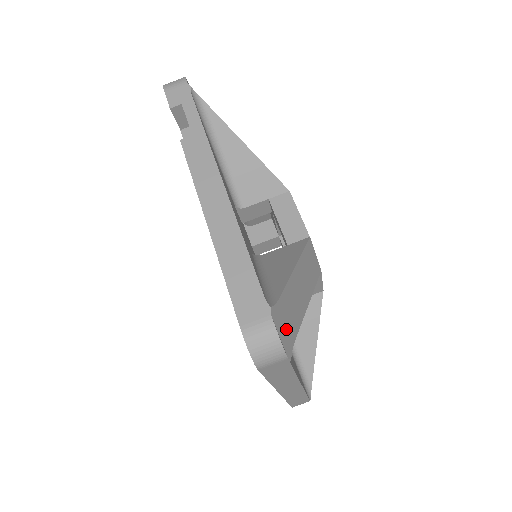
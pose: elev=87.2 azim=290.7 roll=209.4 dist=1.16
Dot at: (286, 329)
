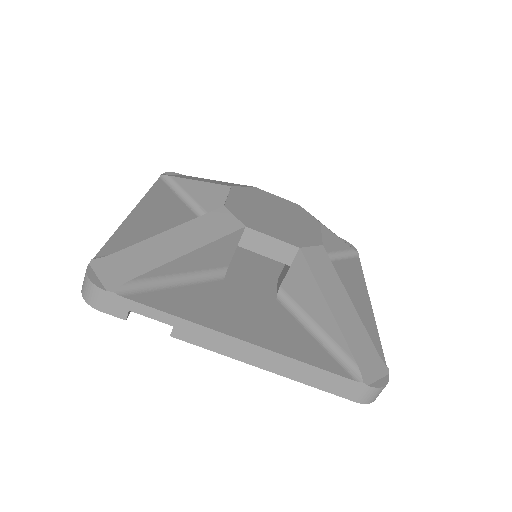
Dot at: (372, 363)
